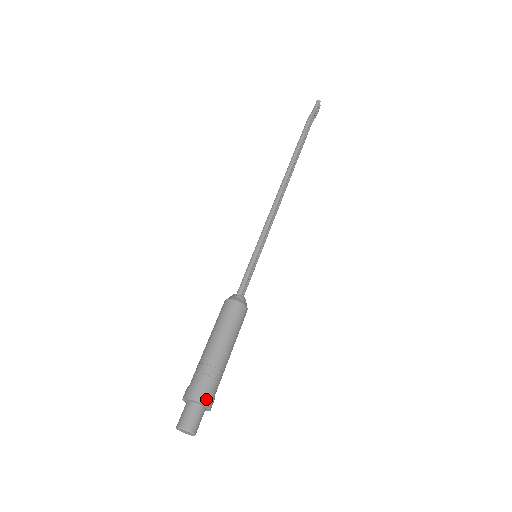
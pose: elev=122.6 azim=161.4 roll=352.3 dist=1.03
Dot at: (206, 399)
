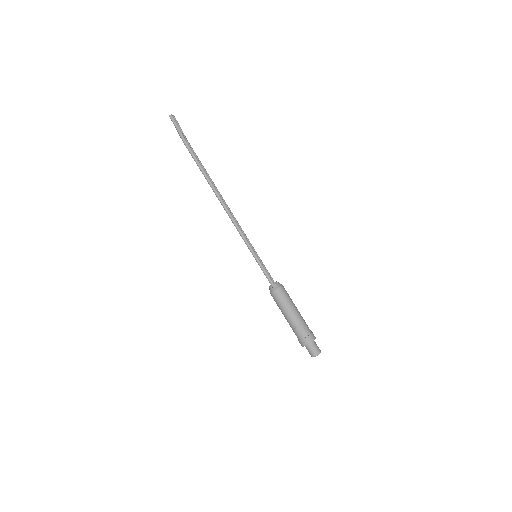
Dot at: (311, 339)
